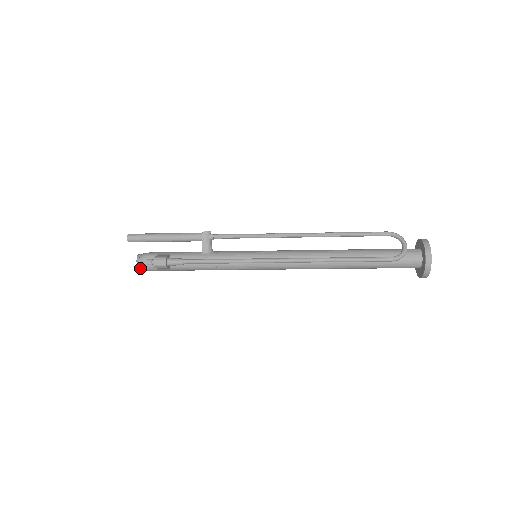
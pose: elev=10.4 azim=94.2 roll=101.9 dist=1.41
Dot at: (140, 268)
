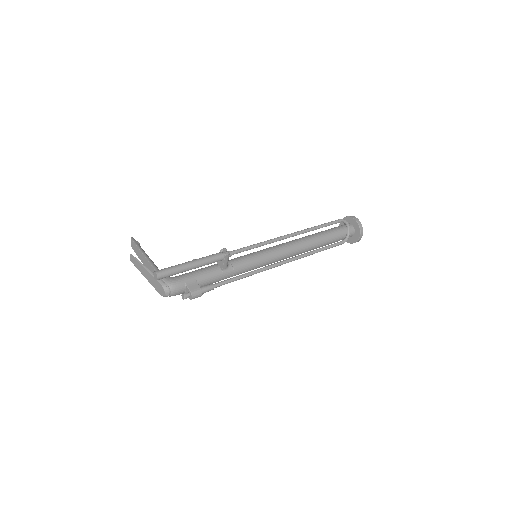
Dot at: (159, 291)
